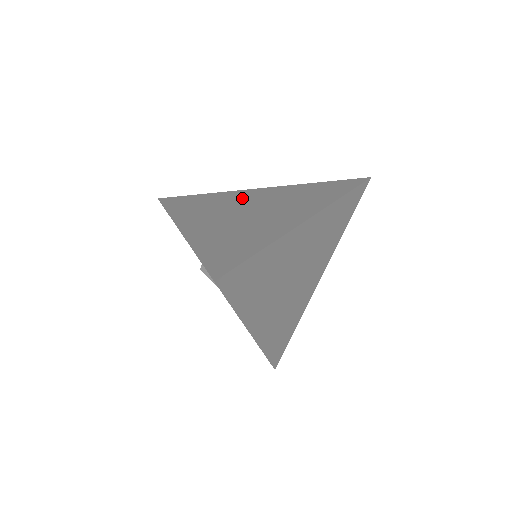
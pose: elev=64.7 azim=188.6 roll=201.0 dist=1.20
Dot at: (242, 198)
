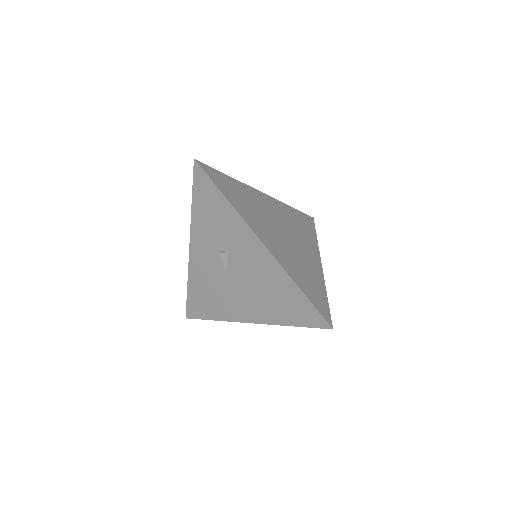
Dot at: (265, 206)
